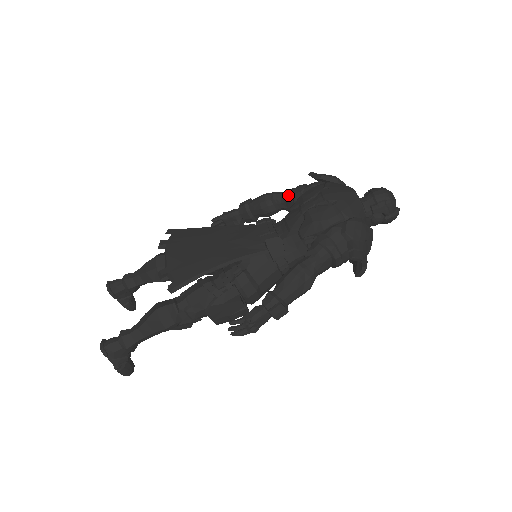
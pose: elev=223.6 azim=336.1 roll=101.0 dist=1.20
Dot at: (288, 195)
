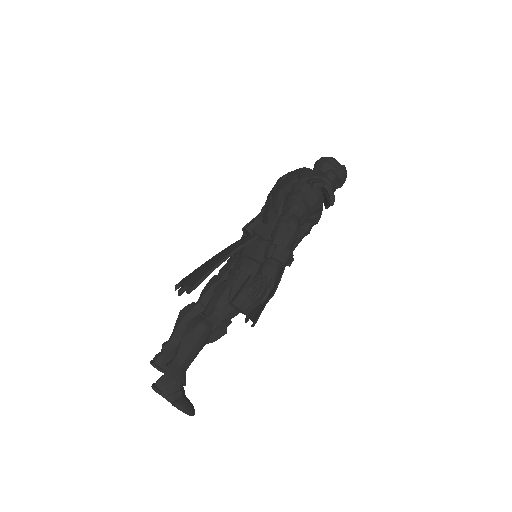
Dot at: (262, 210)
